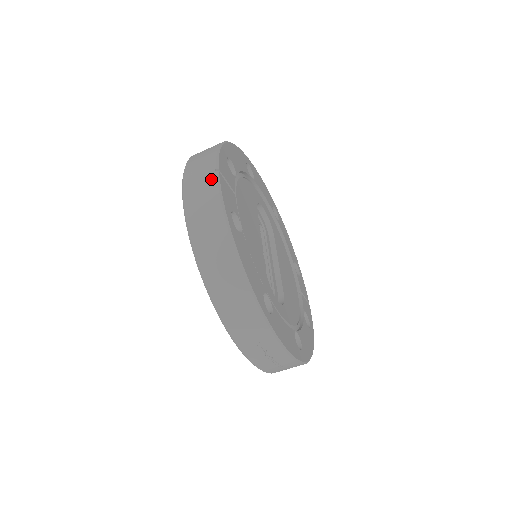
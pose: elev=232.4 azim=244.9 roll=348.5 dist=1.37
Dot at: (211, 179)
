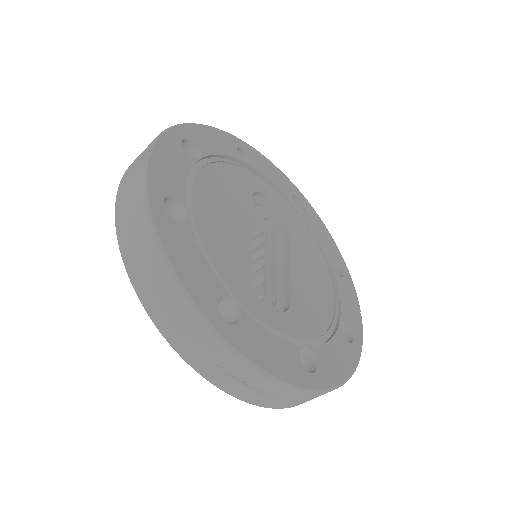
Dot at: (141, 162)
